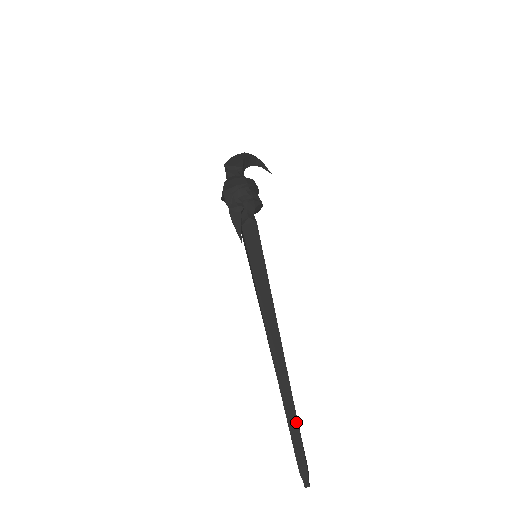
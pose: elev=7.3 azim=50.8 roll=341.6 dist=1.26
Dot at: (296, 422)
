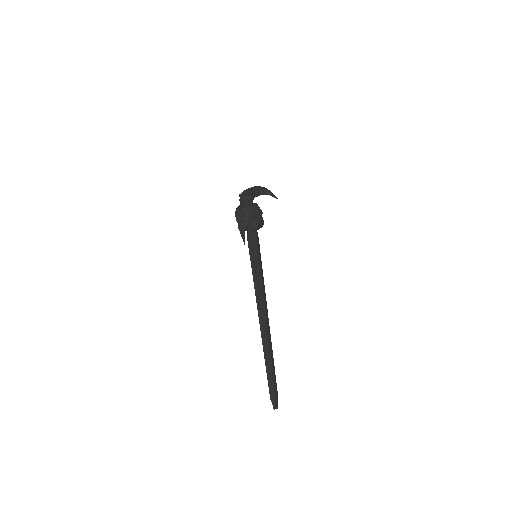
Dot at: (271, 365)
